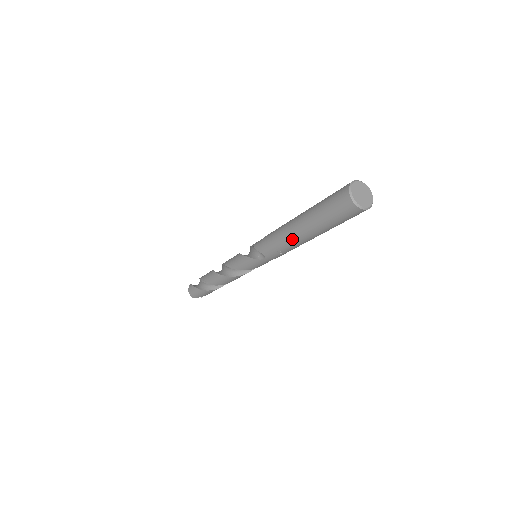
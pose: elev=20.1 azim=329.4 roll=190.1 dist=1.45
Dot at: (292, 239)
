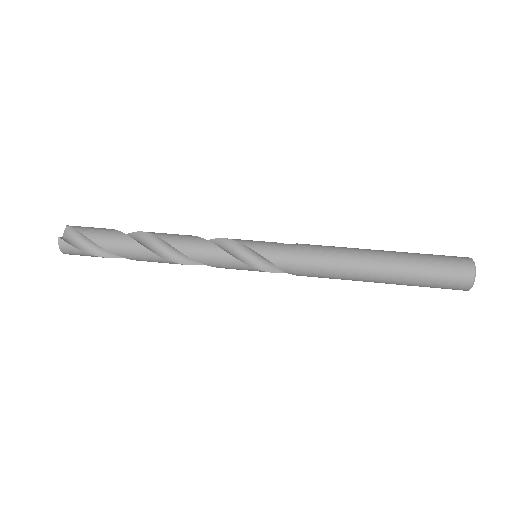
Dot at: occluded
